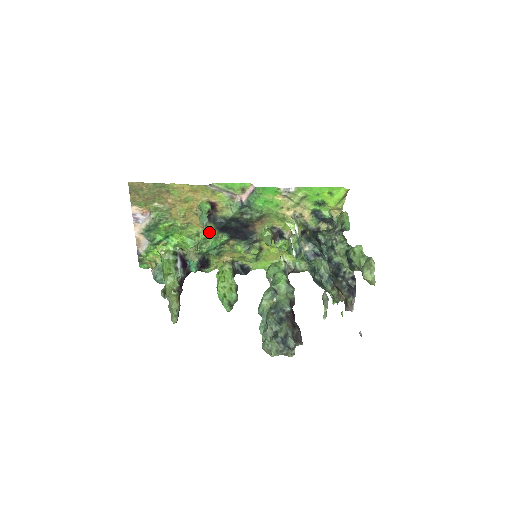
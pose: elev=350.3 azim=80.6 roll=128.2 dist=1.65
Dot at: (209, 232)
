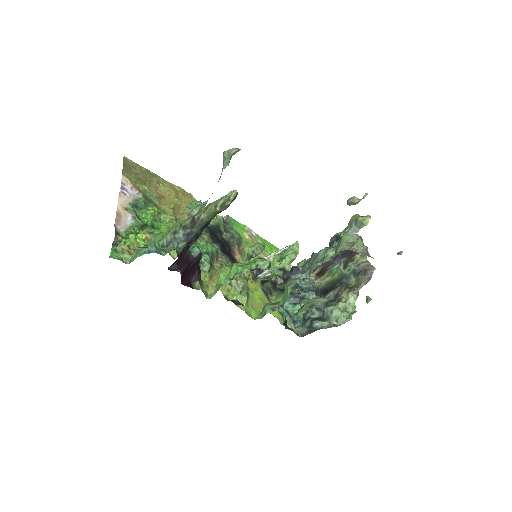
Dot at: occluded
